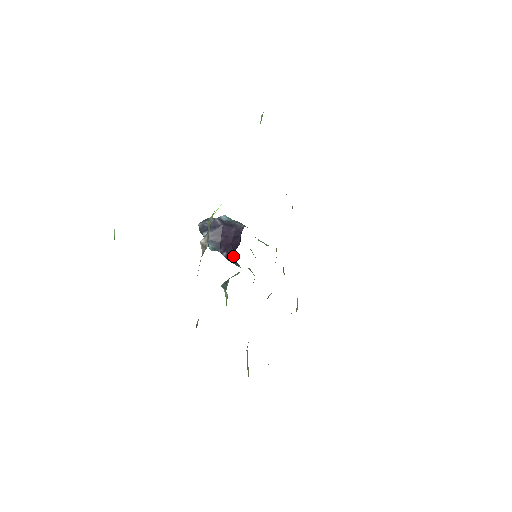
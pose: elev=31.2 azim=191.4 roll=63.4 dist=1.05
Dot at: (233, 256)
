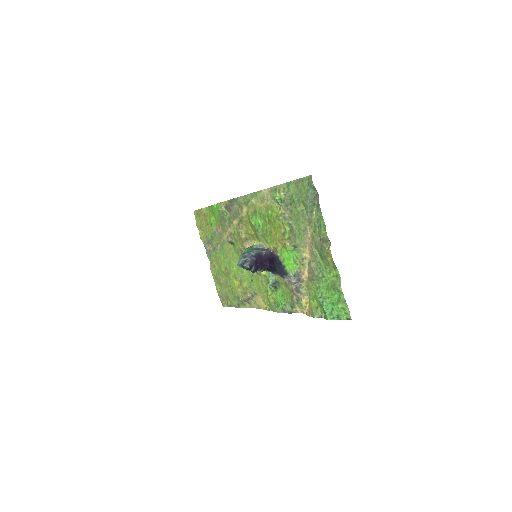
Dot at: (267, 269)
